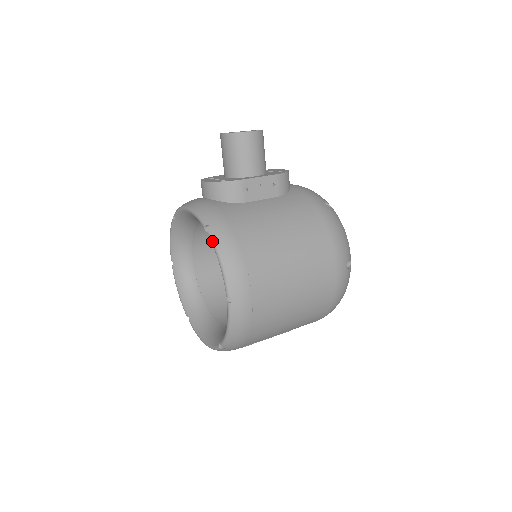
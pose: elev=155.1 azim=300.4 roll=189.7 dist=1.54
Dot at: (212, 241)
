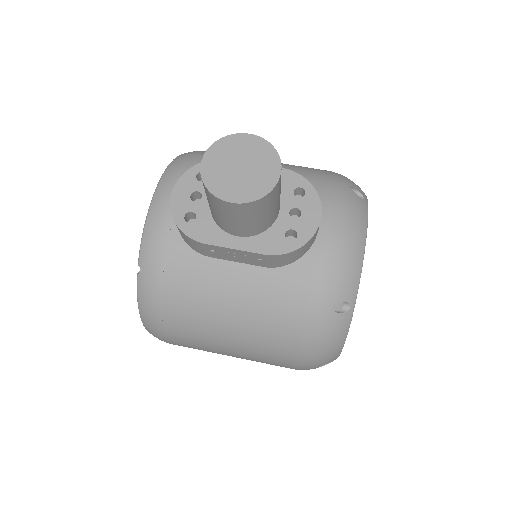
Dot at: occluded
